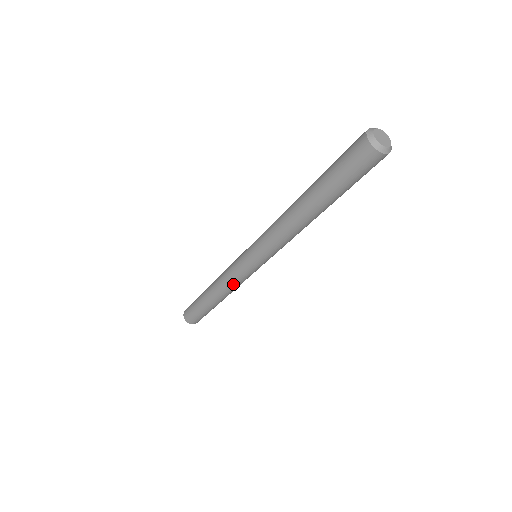
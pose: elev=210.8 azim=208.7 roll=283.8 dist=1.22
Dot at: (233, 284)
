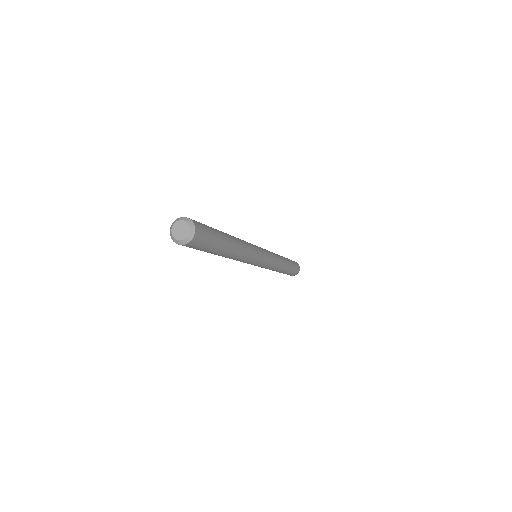
Dot at: occluded
